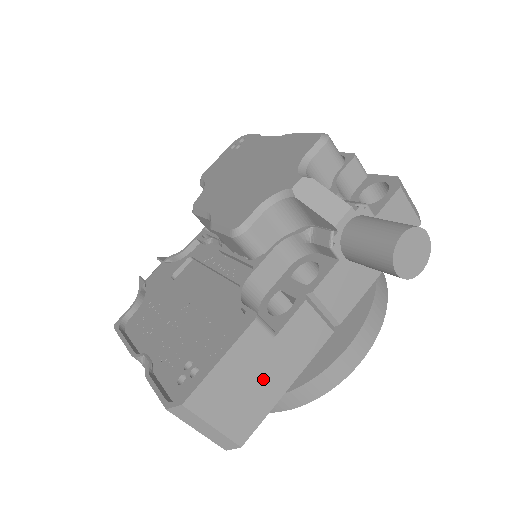
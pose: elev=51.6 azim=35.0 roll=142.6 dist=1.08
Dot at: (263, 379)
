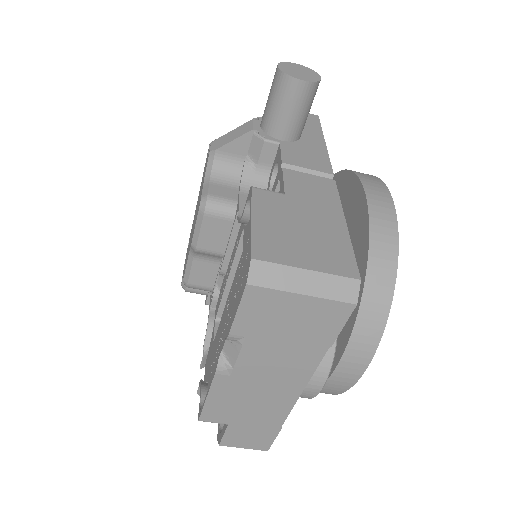
Dot at: (311, 223)
